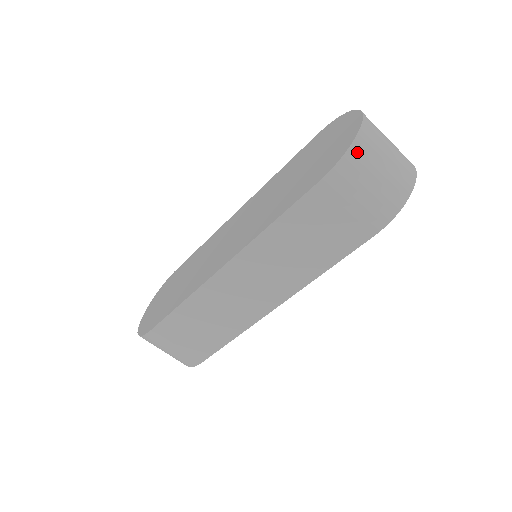
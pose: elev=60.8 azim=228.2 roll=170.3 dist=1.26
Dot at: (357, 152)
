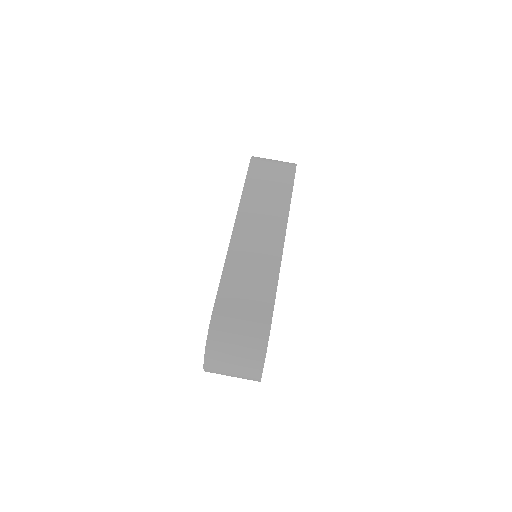
Dot at: occluded
